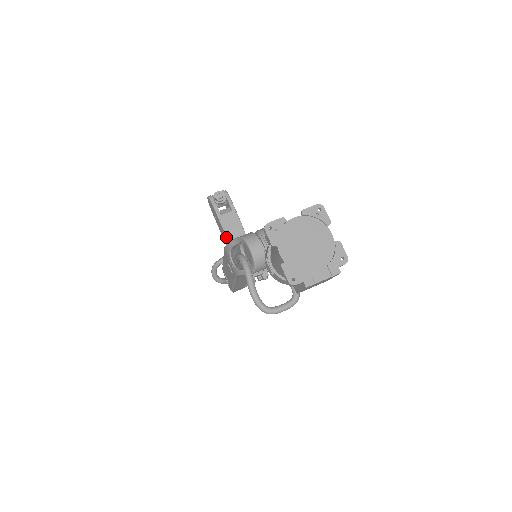
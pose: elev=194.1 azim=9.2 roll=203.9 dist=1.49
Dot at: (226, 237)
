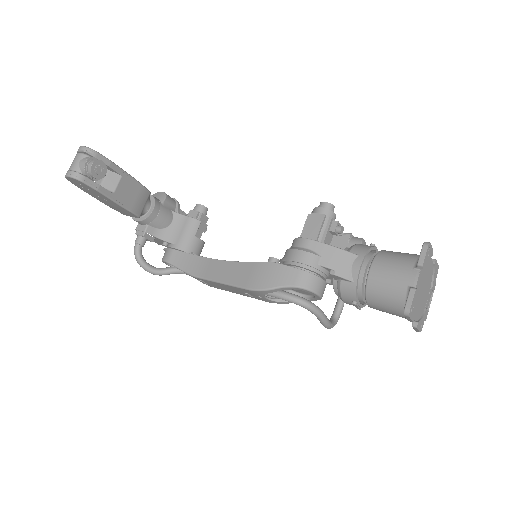
Dot at: (133, 215)
